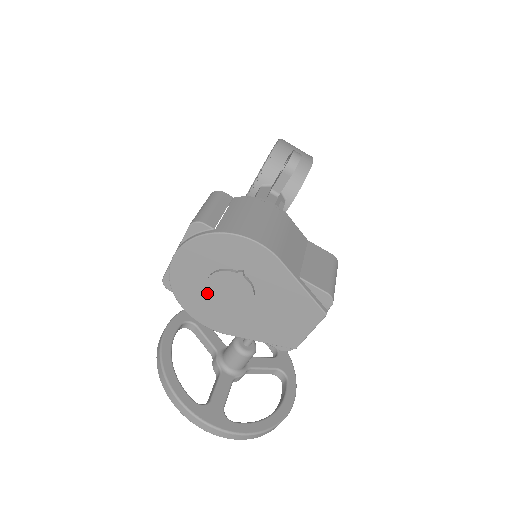
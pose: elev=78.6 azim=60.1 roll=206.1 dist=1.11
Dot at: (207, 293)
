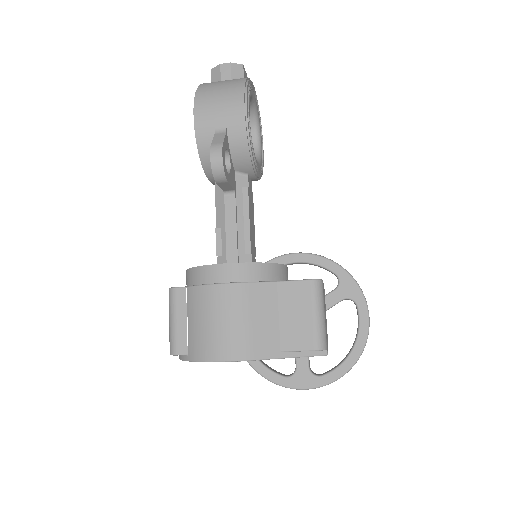
Dot at: occluded
